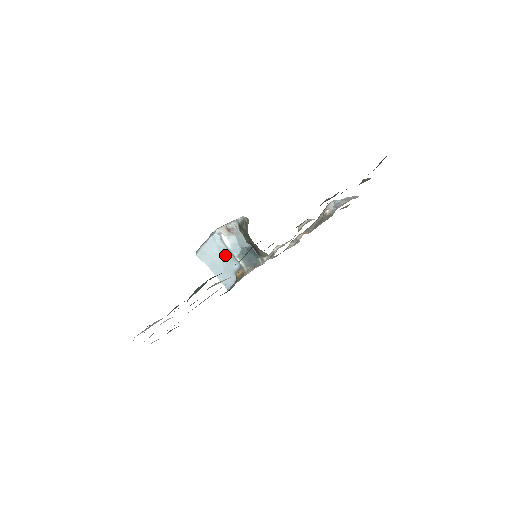
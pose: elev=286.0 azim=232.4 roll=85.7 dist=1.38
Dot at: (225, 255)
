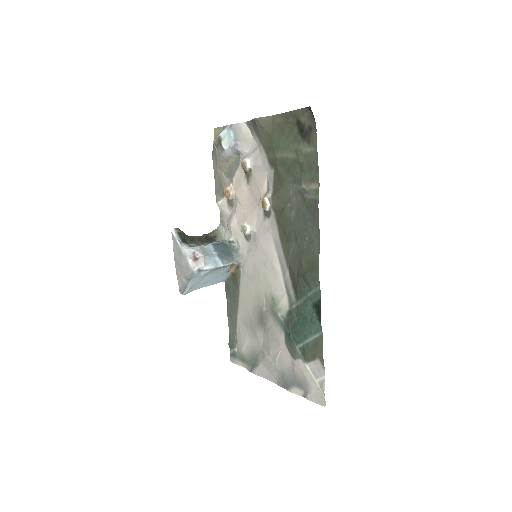
Dot at: (211, 273)
